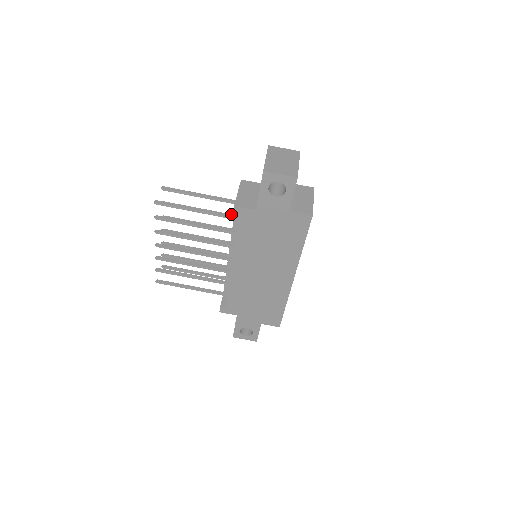
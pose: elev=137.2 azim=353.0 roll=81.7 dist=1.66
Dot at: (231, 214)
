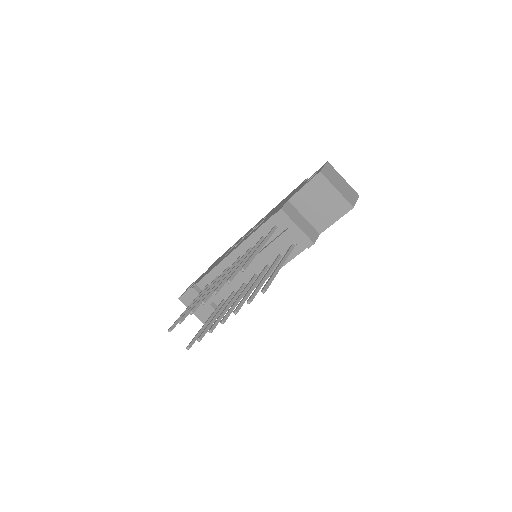
Dot at: (259, 241)
